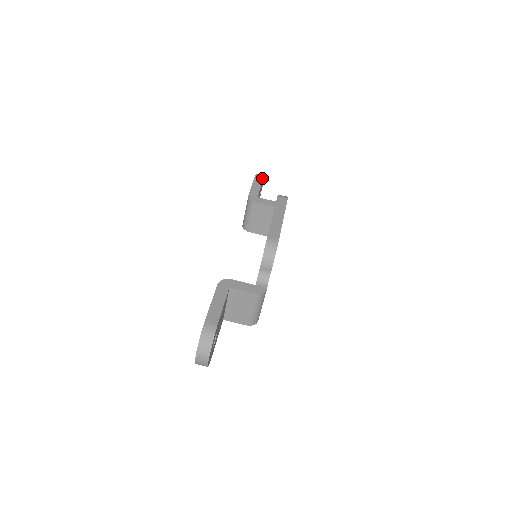
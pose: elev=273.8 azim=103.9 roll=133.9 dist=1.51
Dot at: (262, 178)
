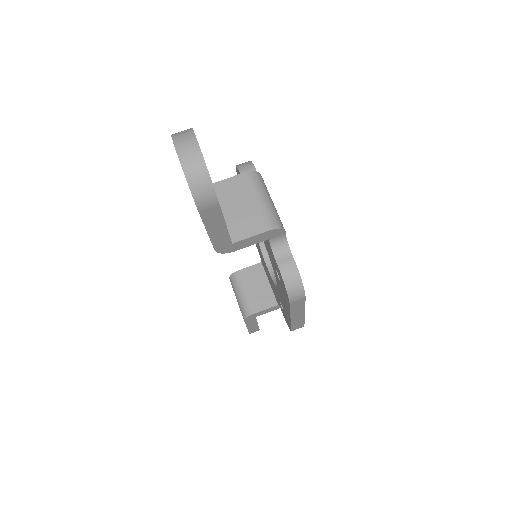
Dot at: occluded
